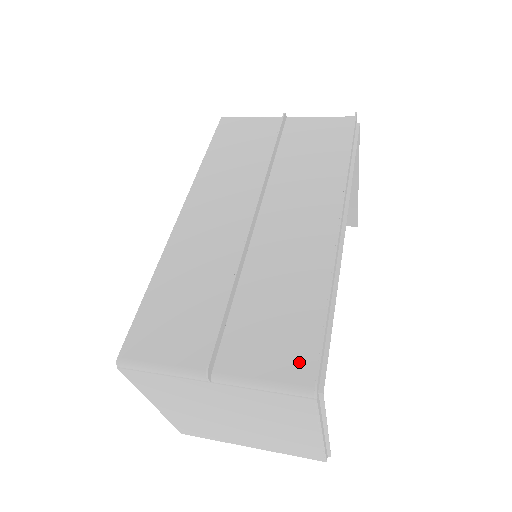
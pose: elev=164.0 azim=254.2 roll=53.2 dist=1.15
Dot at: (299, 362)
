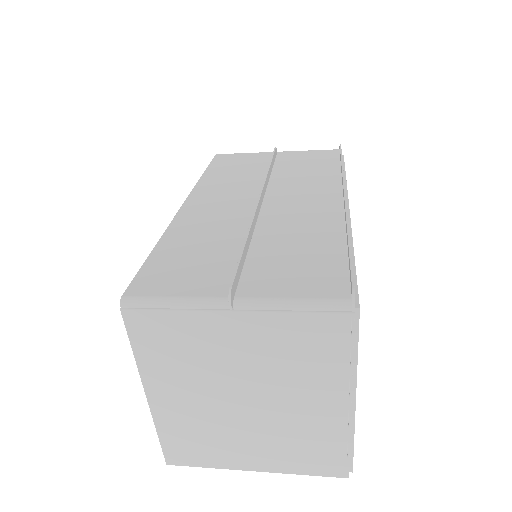
Dot at: (329, 283)
